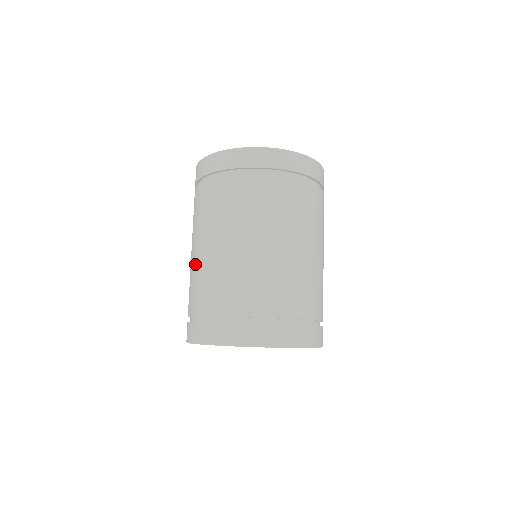
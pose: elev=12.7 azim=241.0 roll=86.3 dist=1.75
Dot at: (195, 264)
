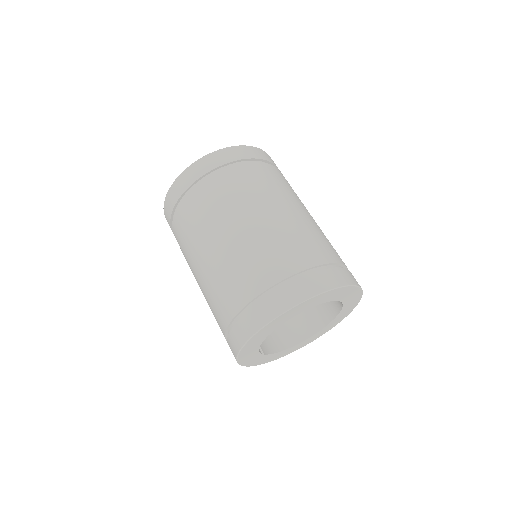
Dot at: (221, 260)
